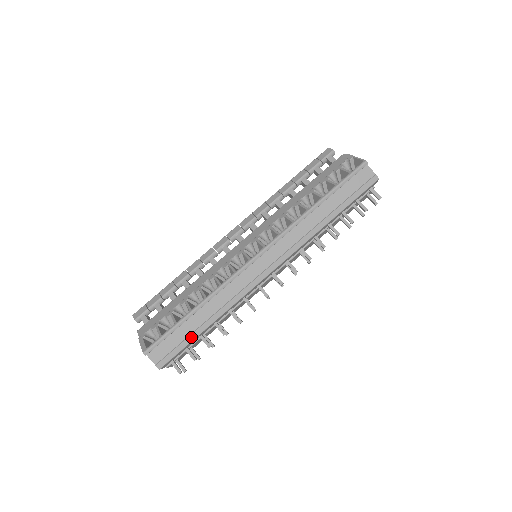
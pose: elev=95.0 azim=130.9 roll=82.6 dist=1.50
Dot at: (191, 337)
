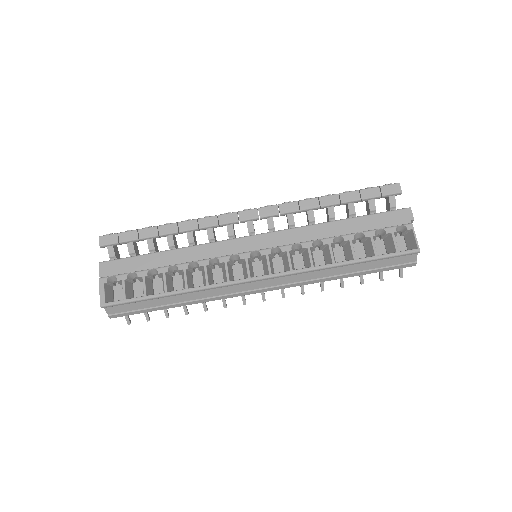
Dot at: (154, 309)
